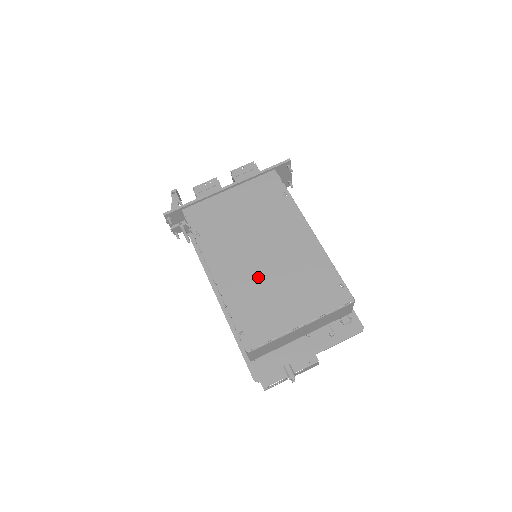
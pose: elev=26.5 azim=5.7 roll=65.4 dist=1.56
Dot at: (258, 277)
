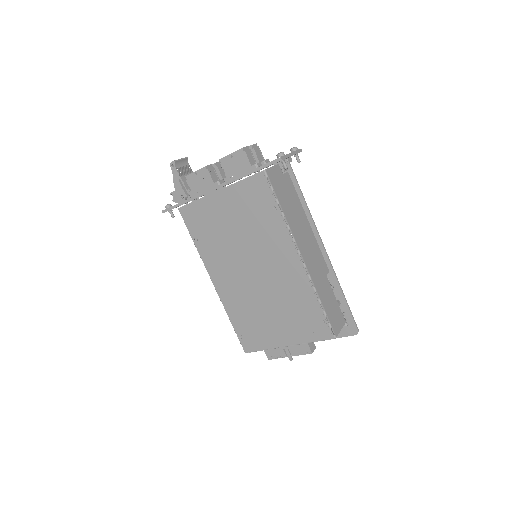
Dot at: (251, 295)
